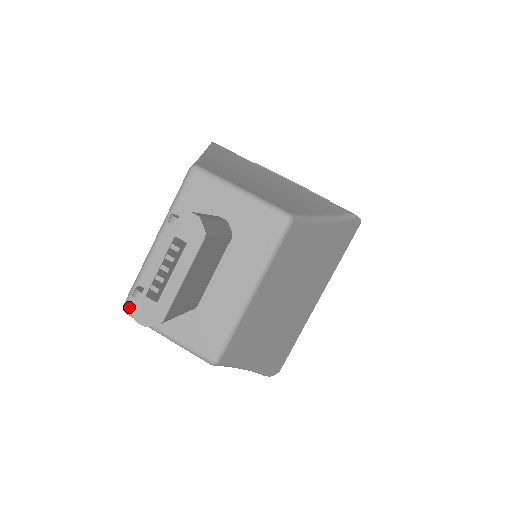
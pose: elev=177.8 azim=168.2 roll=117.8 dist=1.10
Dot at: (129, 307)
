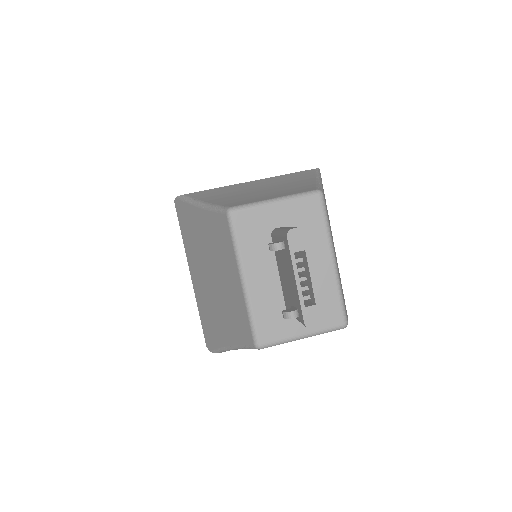
Dot at: (261, 342)
